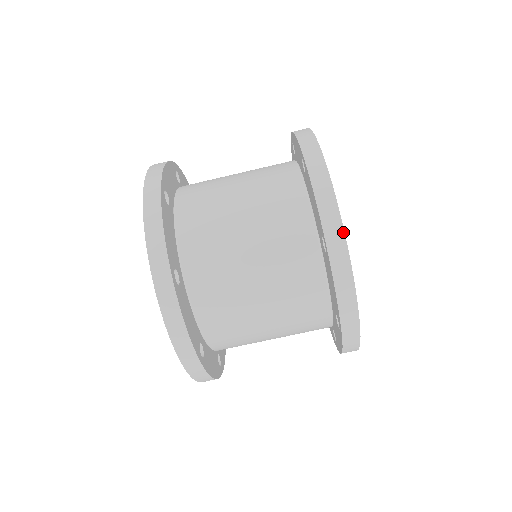
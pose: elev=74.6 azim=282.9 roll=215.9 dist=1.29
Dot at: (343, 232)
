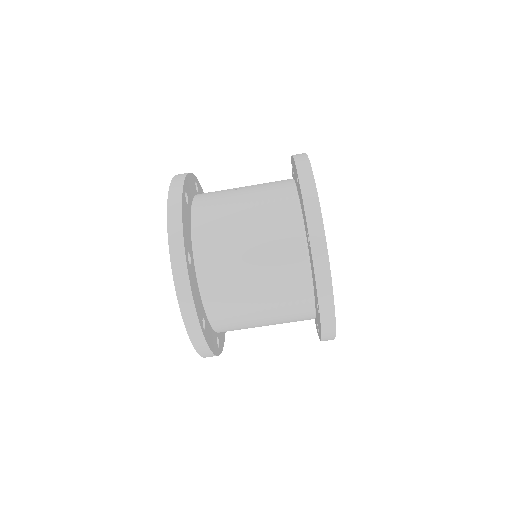
Dot at: (334, 311)
